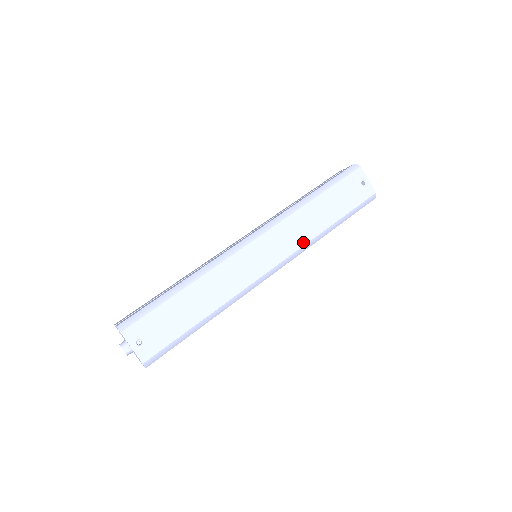
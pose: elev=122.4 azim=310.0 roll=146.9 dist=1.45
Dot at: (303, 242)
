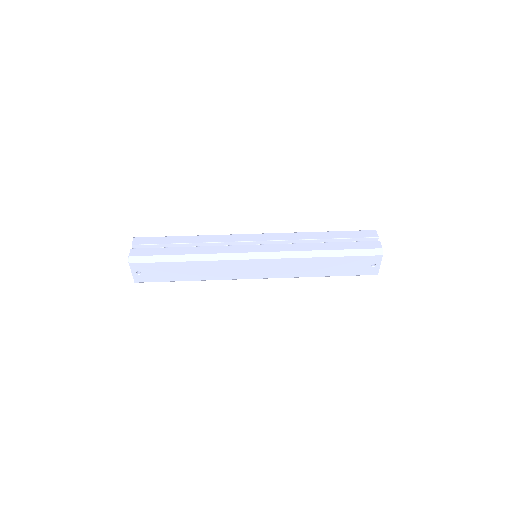
Dot at: (291, 276)
